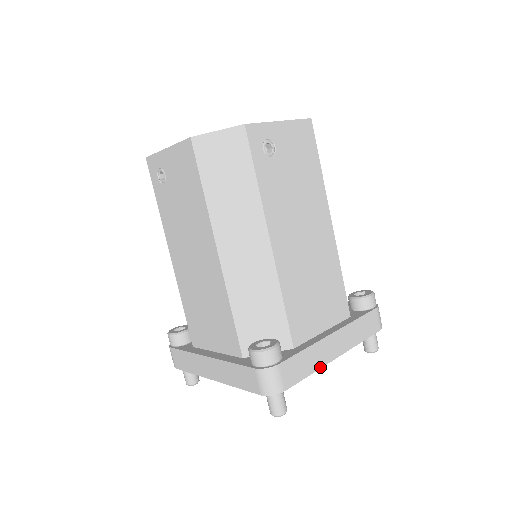
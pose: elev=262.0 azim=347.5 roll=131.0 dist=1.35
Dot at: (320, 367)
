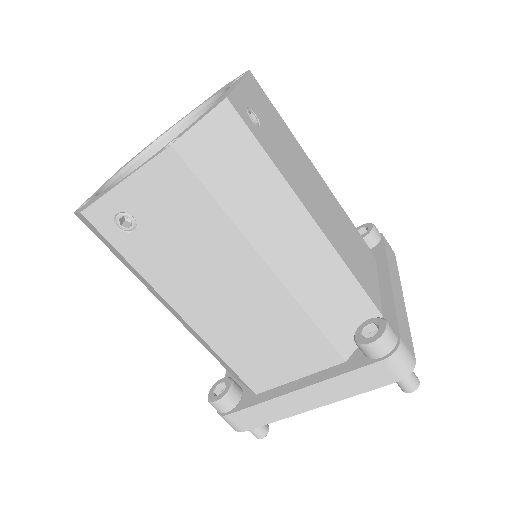
Dot at: (287, 416)
